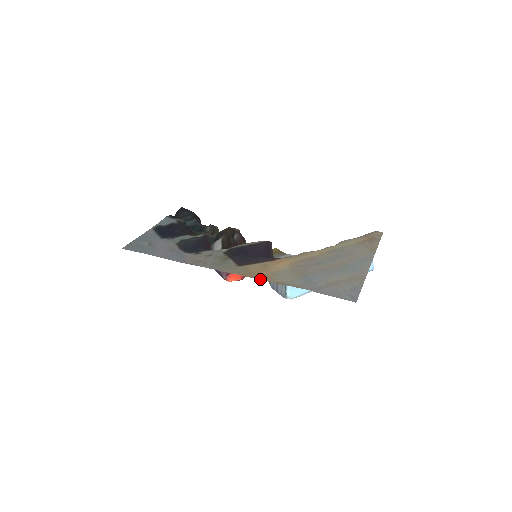
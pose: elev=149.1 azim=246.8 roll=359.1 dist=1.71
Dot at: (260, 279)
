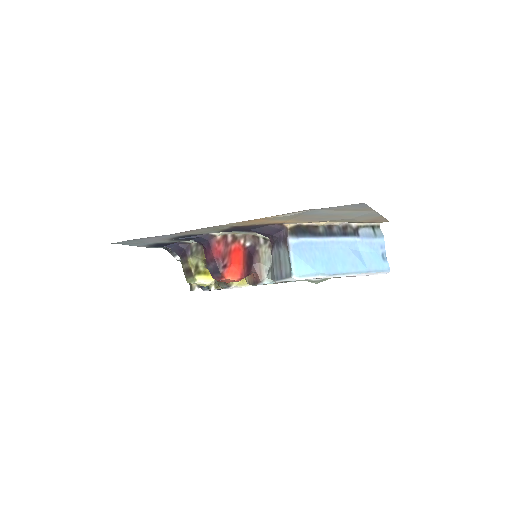
Dot at: (256, 219)
